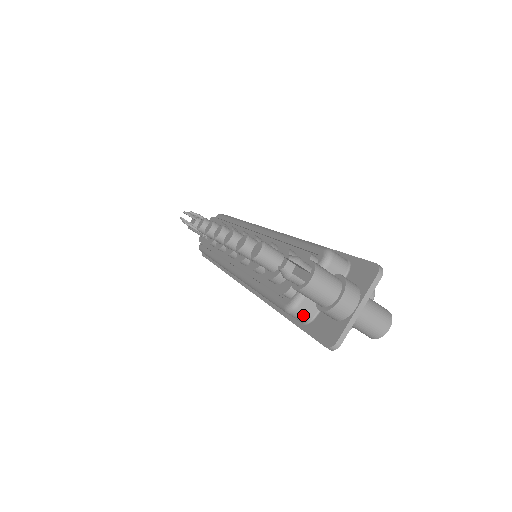
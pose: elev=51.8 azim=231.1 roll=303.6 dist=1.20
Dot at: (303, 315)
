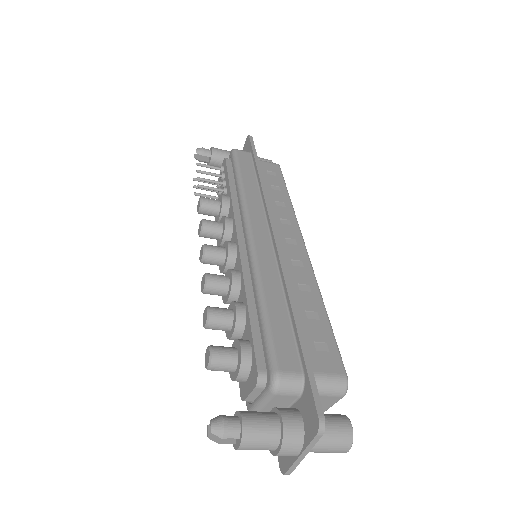
Dot at: occluded
